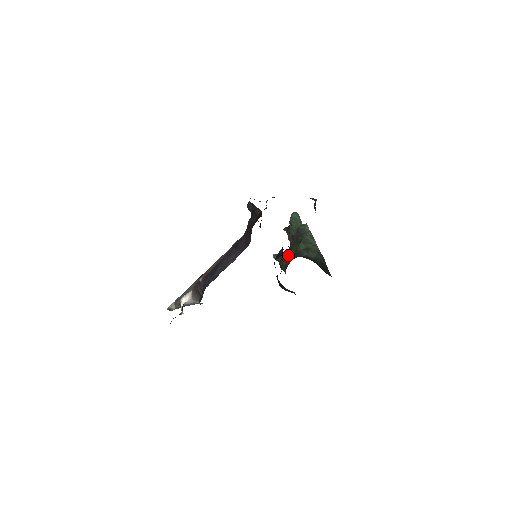
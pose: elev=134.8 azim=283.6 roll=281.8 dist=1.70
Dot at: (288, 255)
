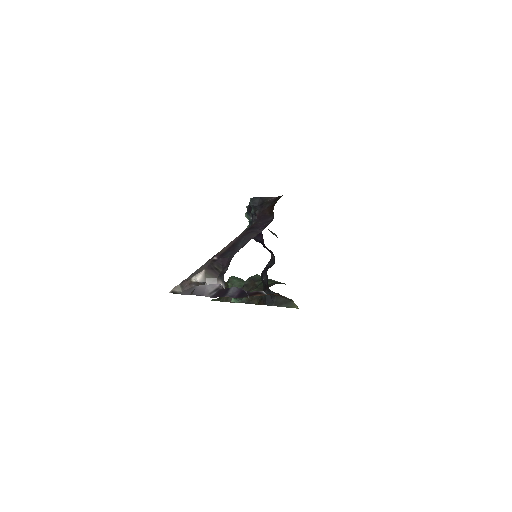
Dot at: occluded
